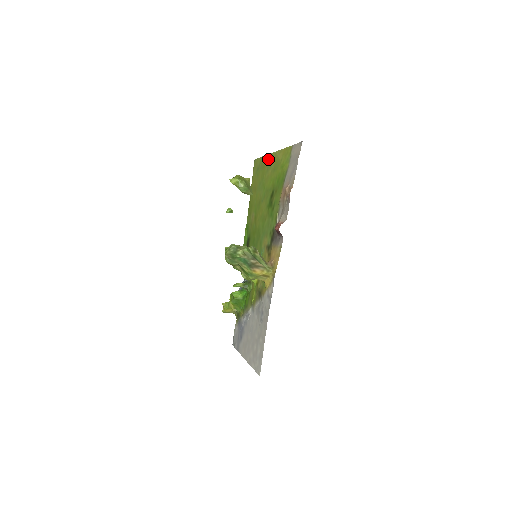
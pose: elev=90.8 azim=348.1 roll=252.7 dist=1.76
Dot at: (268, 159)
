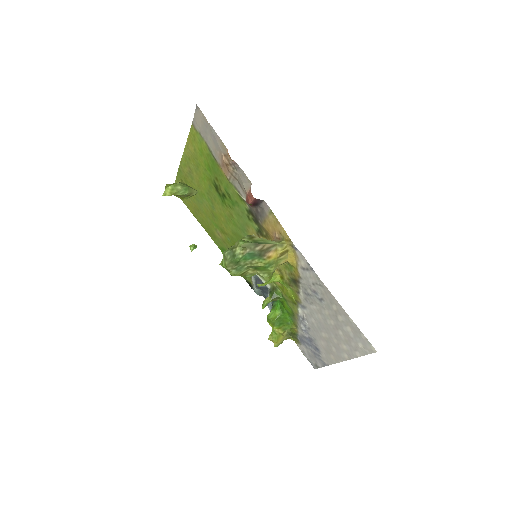
Dot at: (183, 169)
